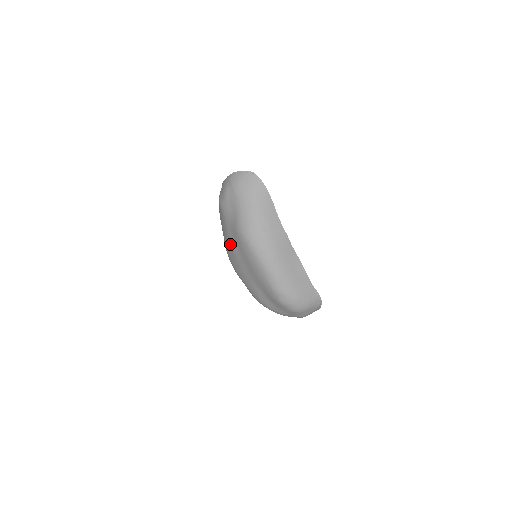
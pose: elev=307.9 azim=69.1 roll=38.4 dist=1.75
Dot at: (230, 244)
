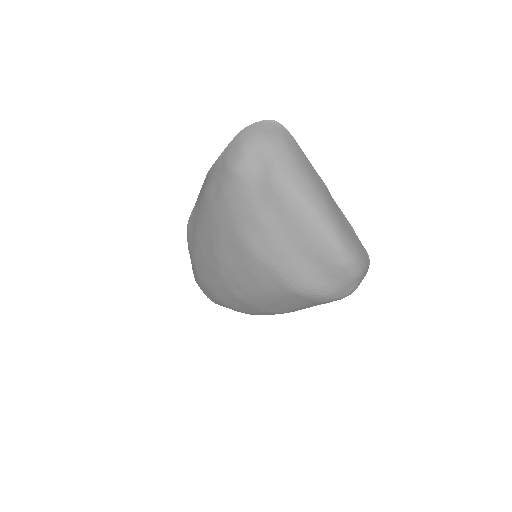
Dot at: (257, 215)
